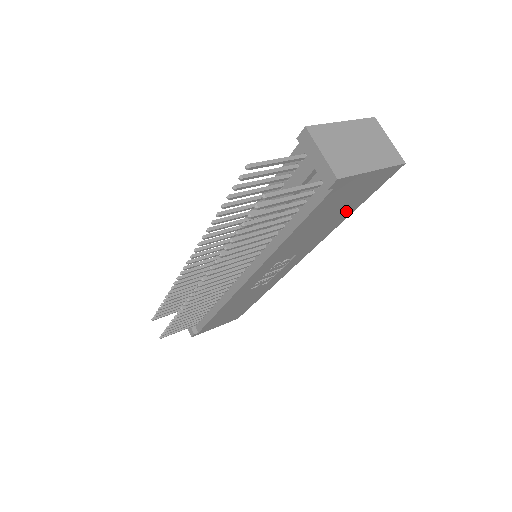
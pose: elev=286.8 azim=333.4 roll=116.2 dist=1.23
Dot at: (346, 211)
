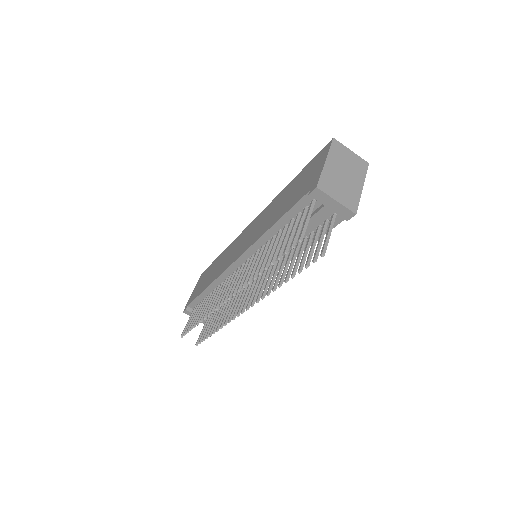
Dot at: occluded
